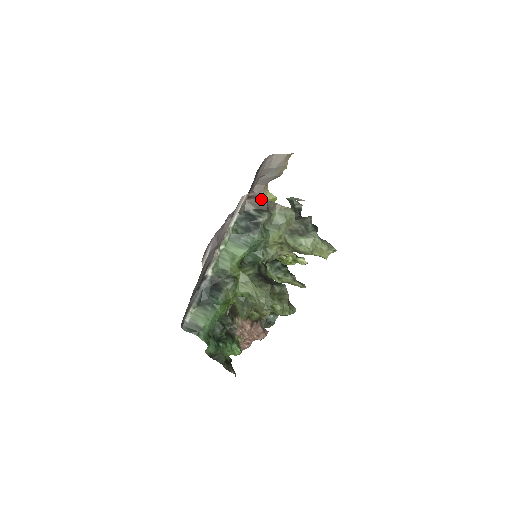
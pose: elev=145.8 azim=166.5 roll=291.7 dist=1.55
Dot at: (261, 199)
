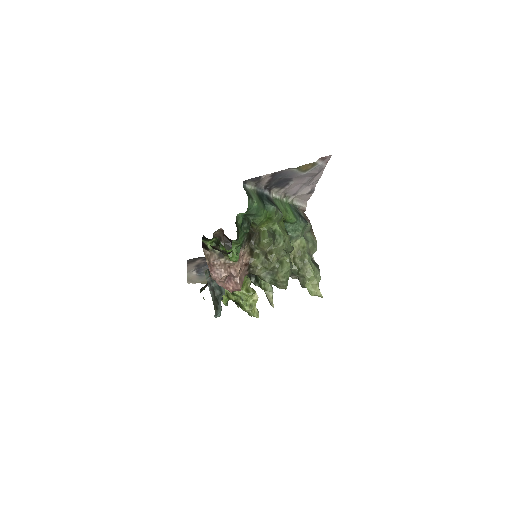
Dot at: (309, 220)
